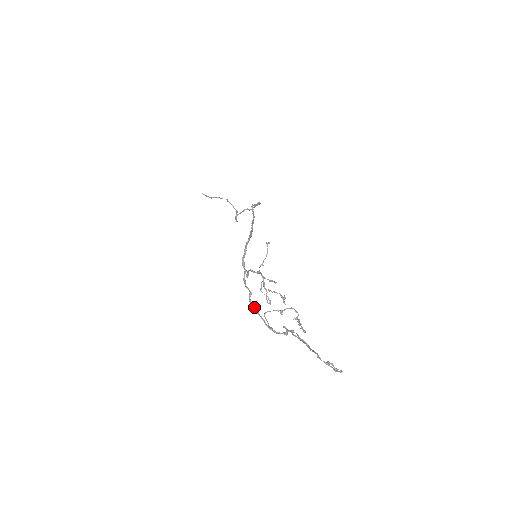
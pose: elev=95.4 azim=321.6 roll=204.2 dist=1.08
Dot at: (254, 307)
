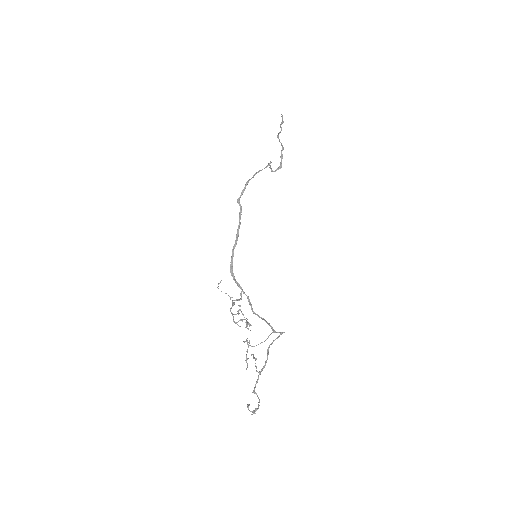
Dot at: occluded
